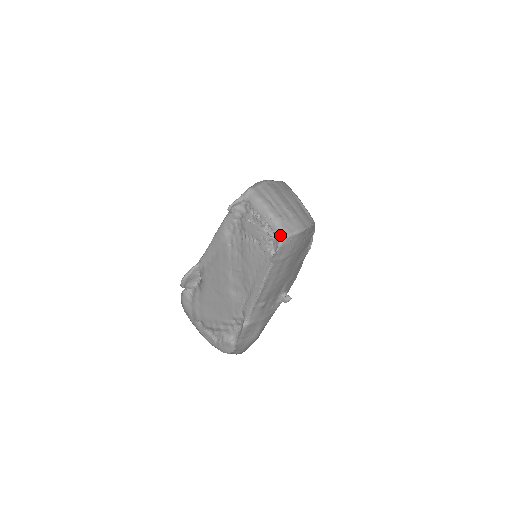
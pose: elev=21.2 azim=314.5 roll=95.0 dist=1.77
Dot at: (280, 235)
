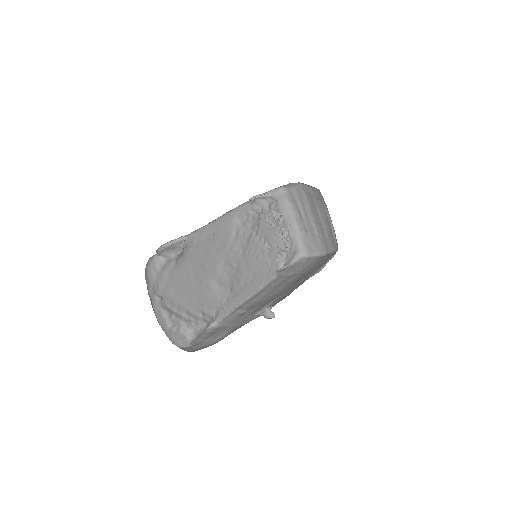
Dot at: (298, 251)
